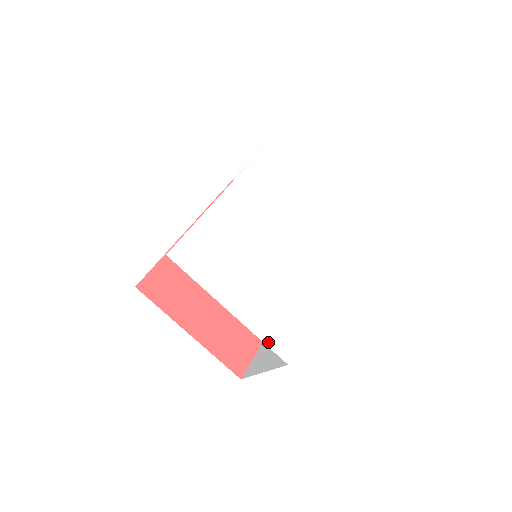
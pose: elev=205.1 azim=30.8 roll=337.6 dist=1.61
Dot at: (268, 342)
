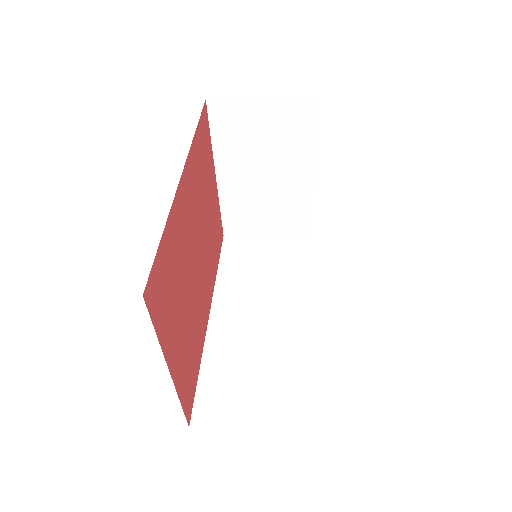
Dot at: occluded
